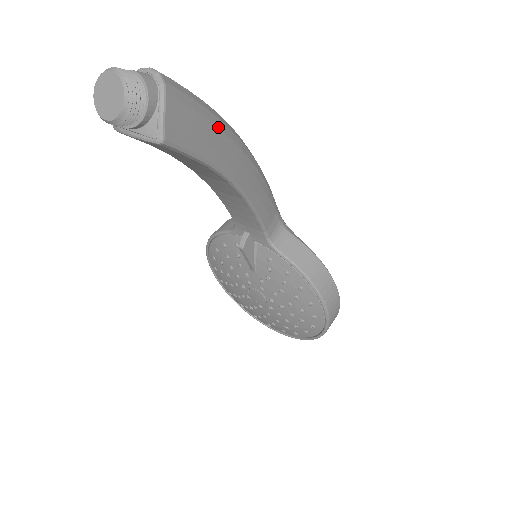
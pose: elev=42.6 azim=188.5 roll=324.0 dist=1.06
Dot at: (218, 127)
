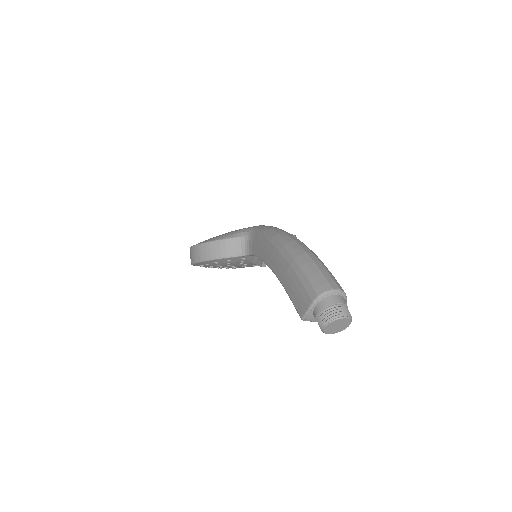
Dot at: occluded
